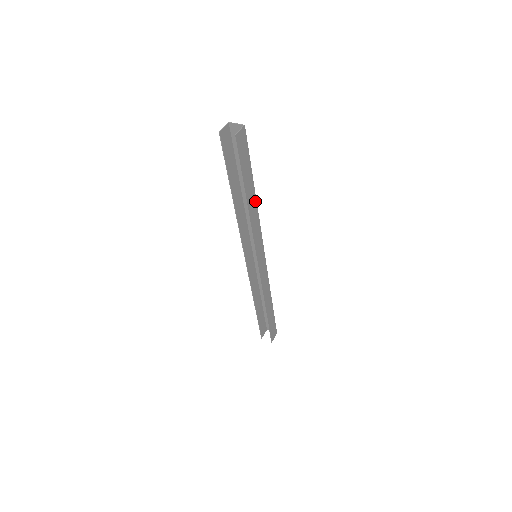
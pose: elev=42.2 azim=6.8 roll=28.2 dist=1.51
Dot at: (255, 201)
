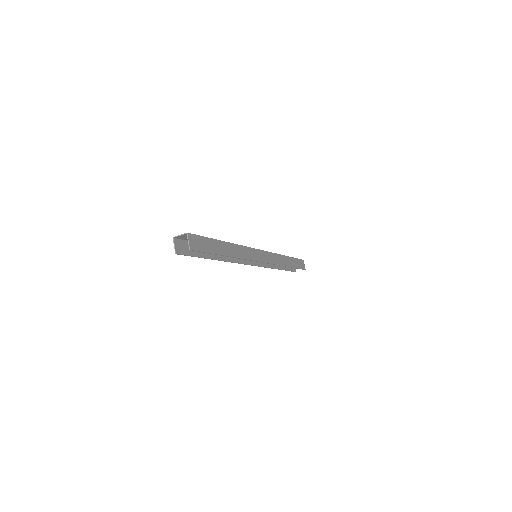
Dot at: (230, 245)
